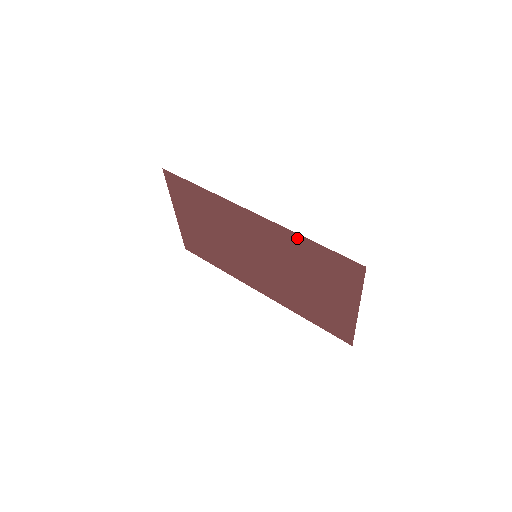
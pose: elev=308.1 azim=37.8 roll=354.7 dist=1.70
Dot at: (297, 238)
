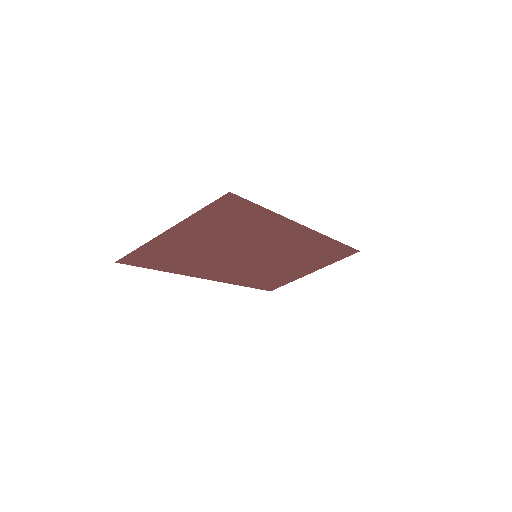
Dot at: (329, 242)
